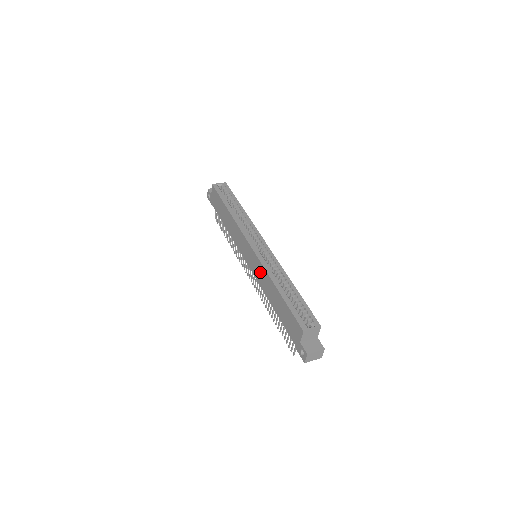
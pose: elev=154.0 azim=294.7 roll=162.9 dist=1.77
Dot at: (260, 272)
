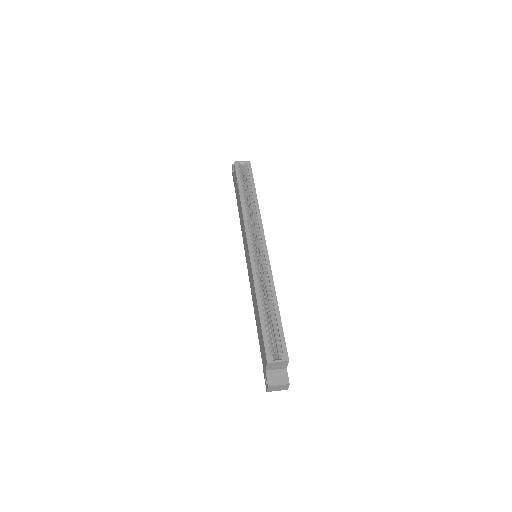
Dot at: (251, 278)
